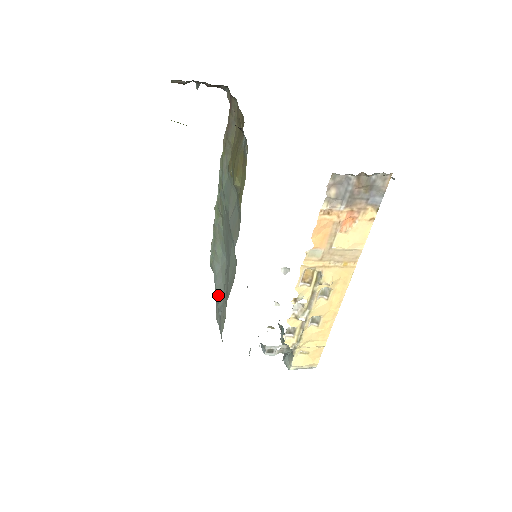
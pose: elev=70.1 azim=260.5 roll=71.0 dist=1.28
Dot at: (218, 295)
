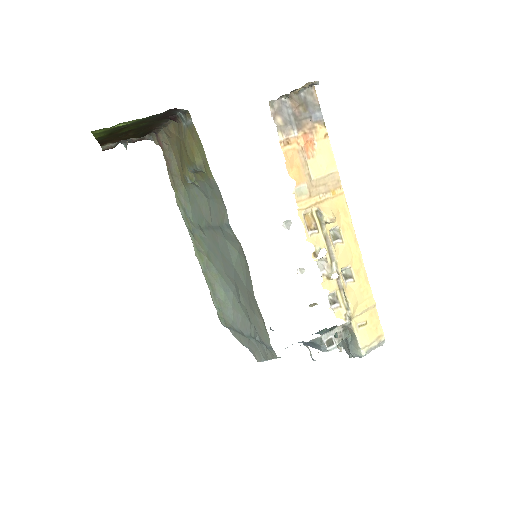
Dot at: (245, 331)
